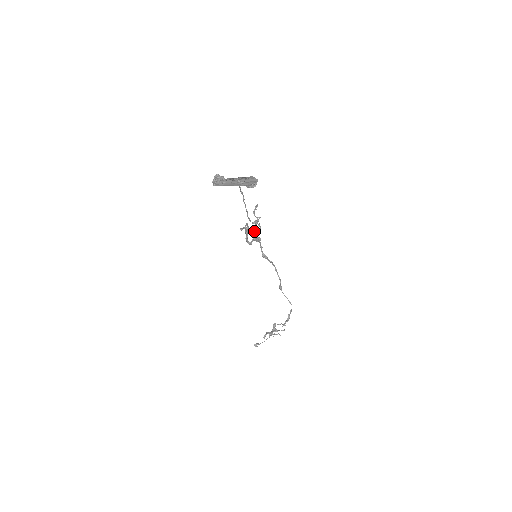
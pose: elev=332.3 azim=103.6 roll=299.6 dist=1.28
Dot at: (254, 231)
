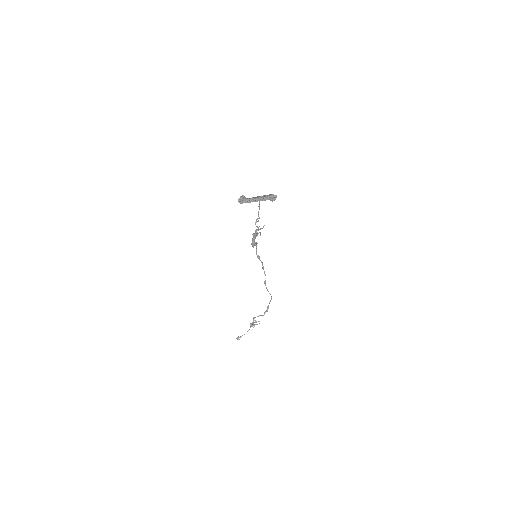
Dot at: occluded
